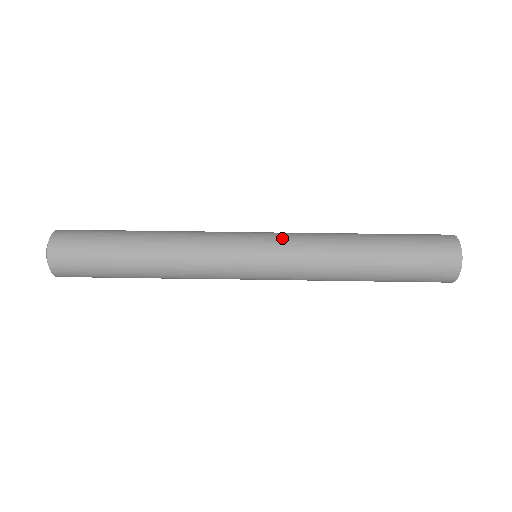
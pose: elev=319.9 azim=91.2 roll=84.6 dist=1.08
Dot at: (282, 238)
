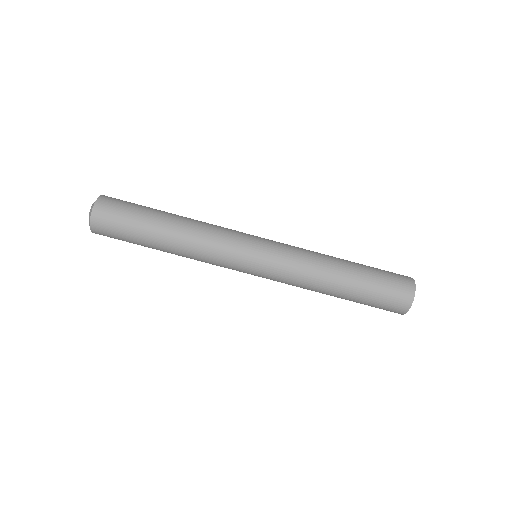
Dot at: (273, 275)
